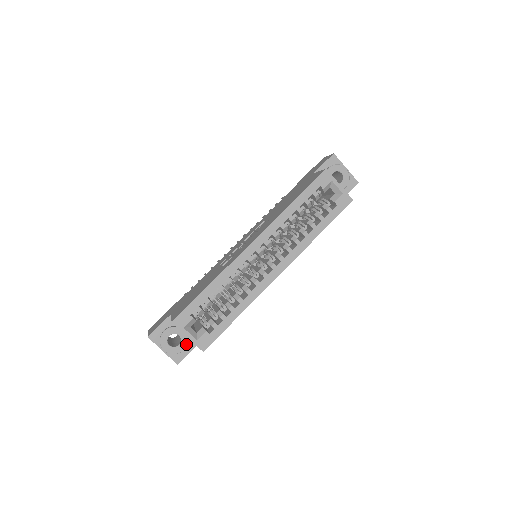
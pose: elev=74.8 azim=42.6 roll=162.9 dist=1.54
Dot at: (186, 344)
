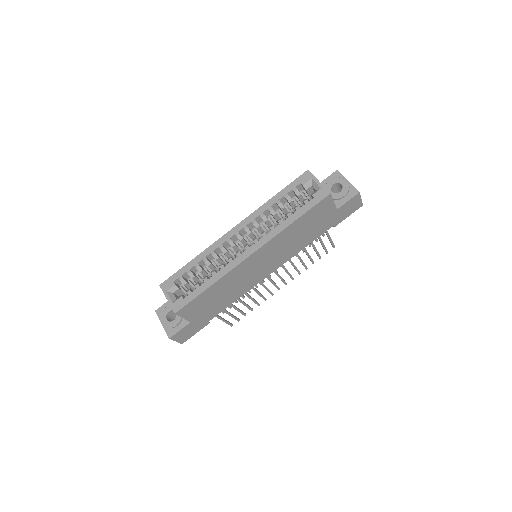
Dot at: (179, 320)
